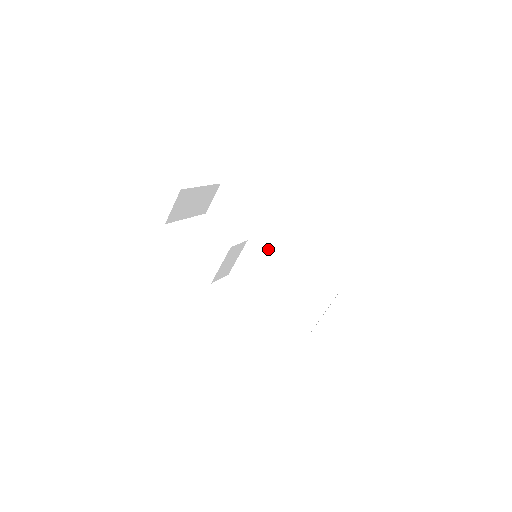
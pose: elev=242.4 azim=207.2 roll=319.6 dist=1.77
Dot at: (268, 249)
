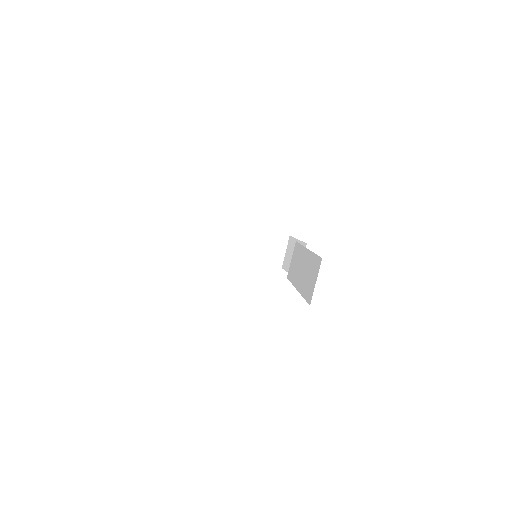
Dot at: (295, 268)
